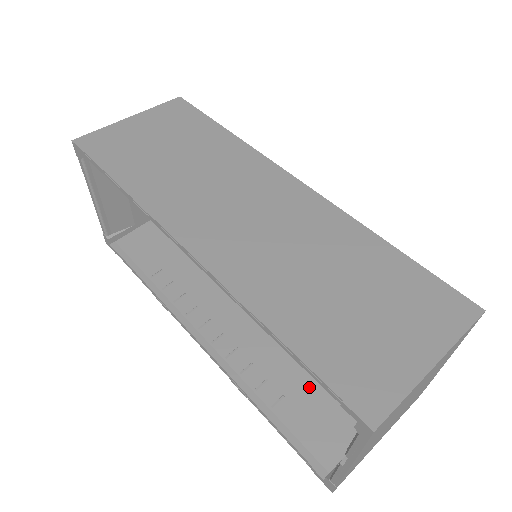
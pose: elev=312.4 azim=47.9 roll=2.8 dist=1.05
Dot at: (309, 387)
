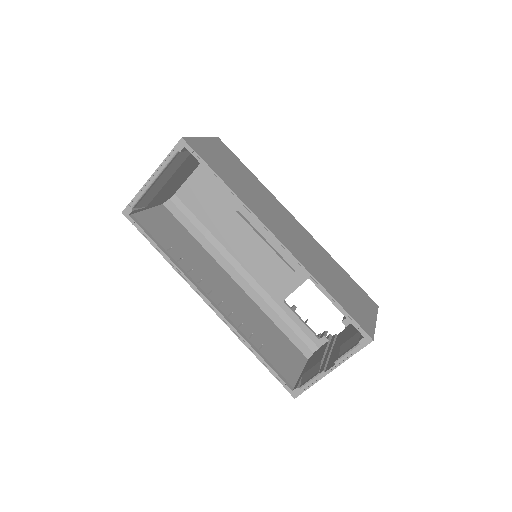
Dot at: (273, 342)
